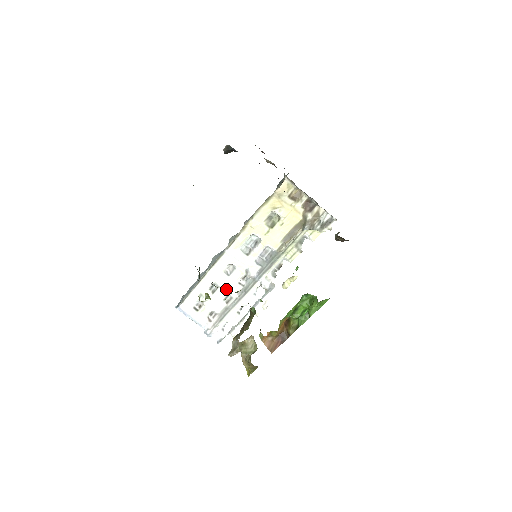
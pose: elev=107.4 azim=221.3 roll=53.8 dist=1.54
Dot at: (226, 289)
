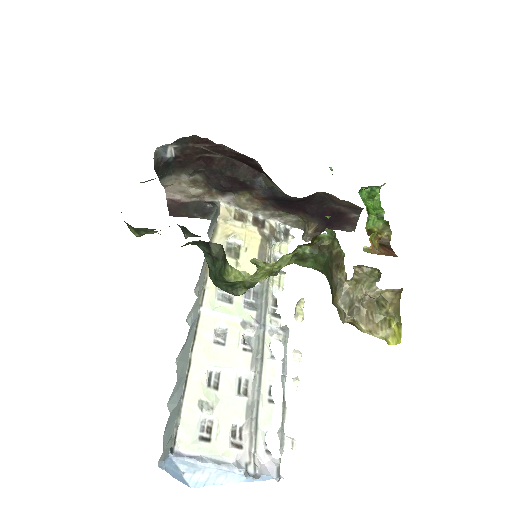
Dot at: (232, 369)
